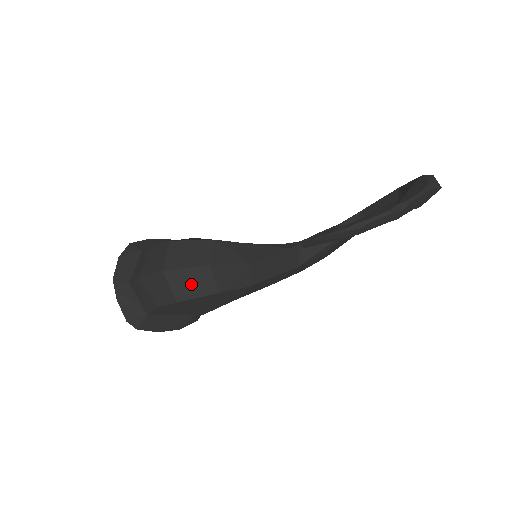
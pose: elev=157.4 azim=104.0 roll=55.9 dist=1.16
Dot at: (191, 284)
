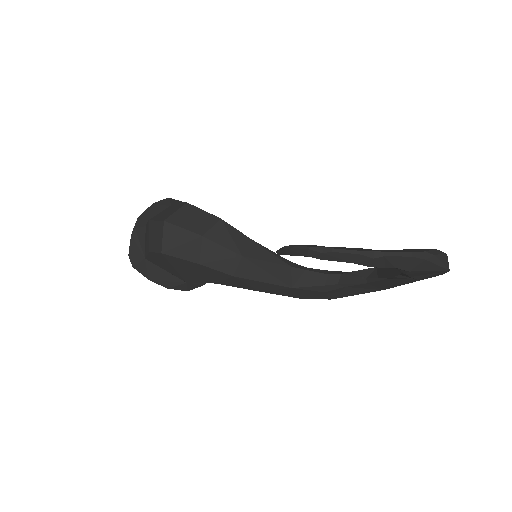
Dot at: (180, 244)
